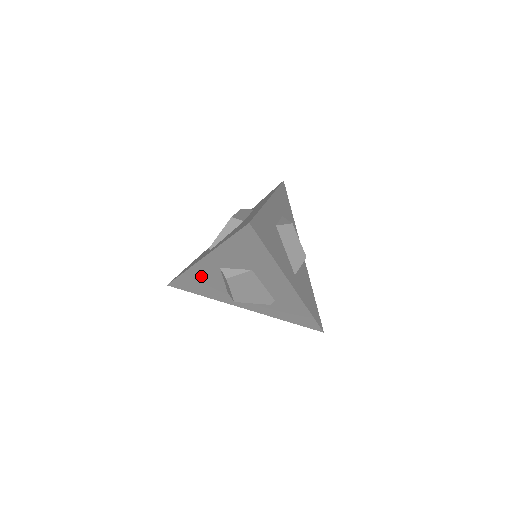
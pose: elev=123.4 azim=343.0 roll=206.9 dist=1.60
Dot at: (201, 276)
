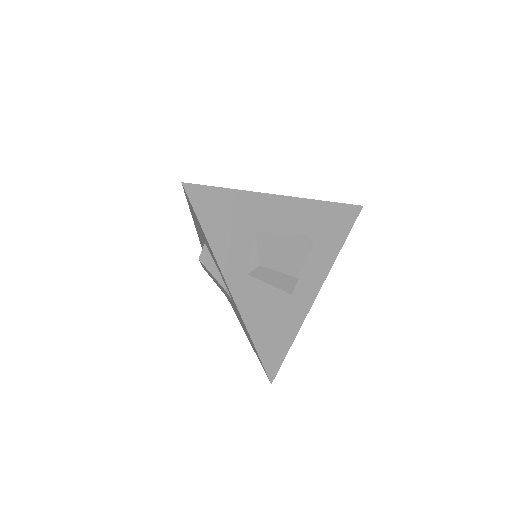
Dot at: (259, 314)
